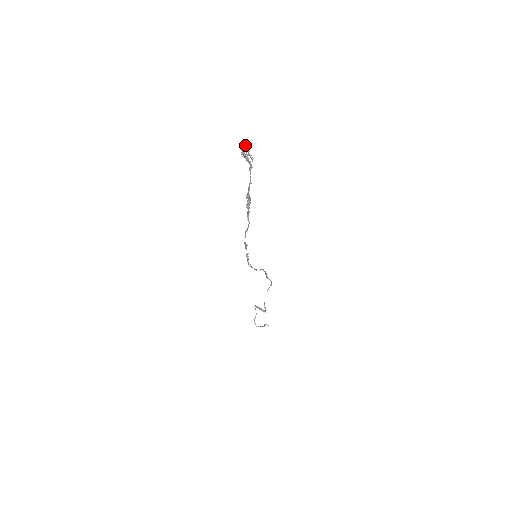
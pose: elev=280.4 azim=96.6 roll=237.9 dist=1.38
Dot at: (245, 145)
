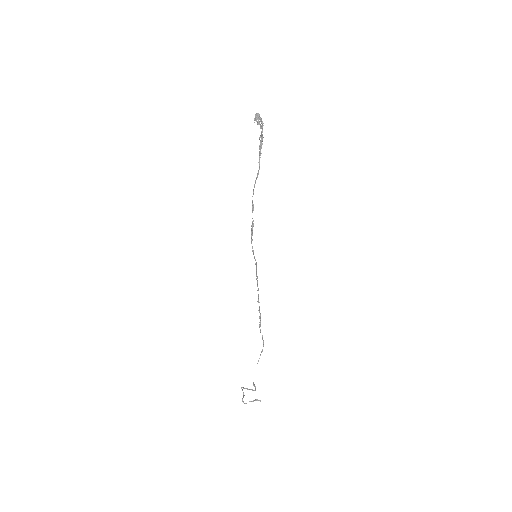
Dot at: occluded
